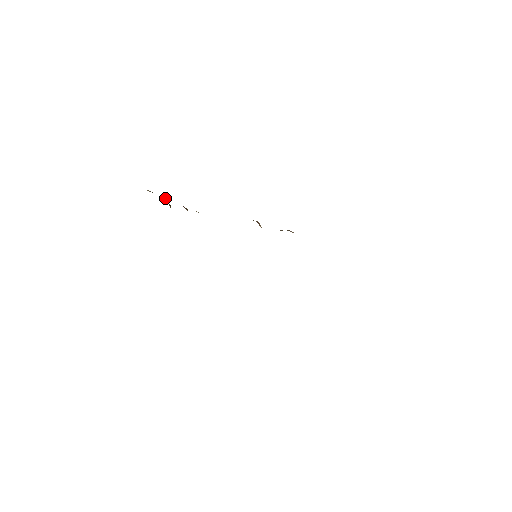
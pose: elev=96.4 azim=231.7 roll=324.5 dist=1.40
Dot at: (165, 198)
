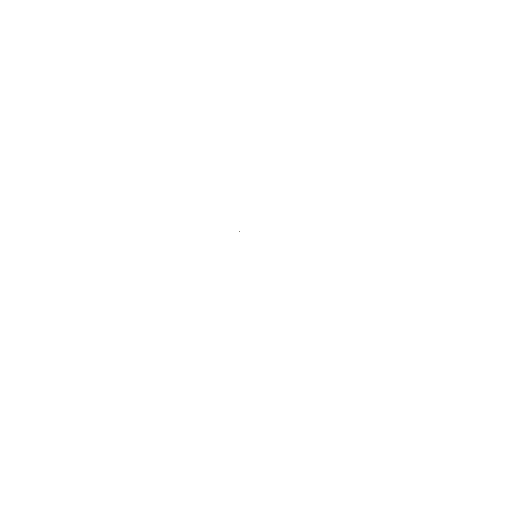
Dot at: occluded
